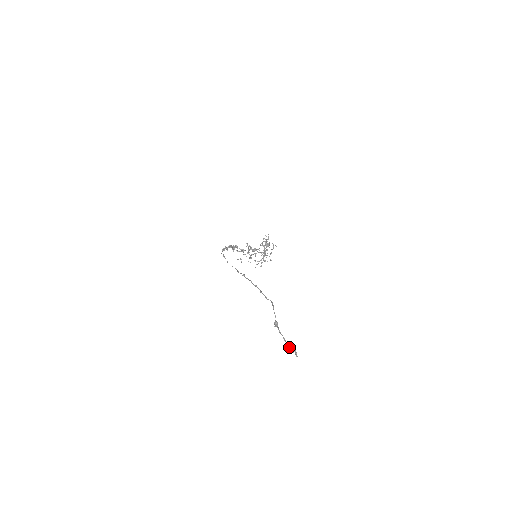
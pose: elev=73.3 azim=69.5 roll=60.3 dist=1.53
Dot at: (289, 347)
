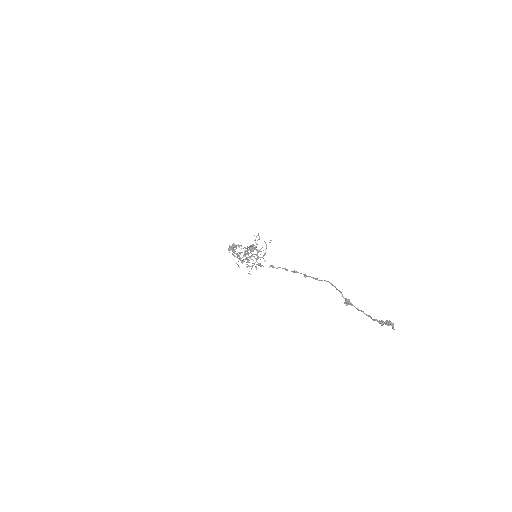
Dot at: (380, 321)
